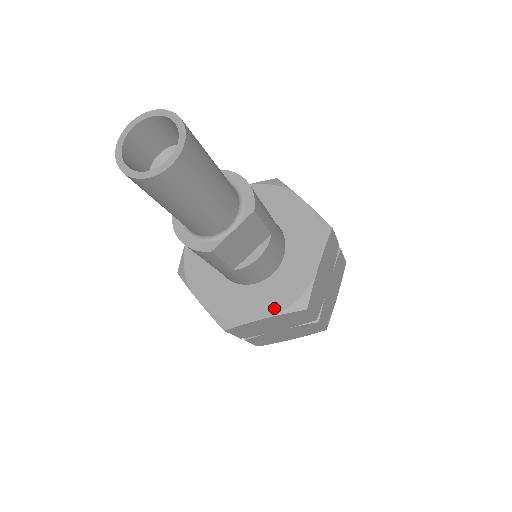
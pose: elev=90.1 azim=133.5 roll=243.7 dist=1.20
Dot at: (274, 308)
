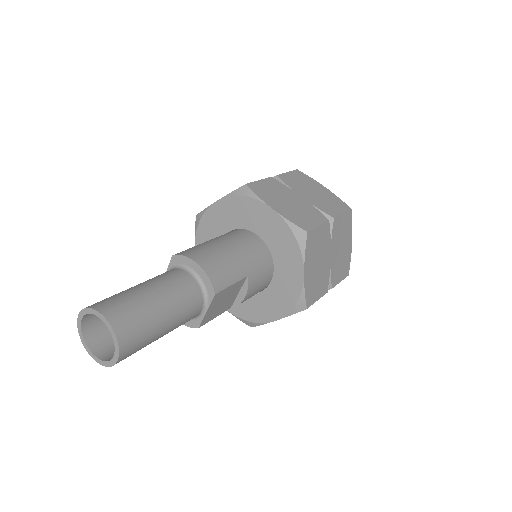
Dot at: (280, 312)
